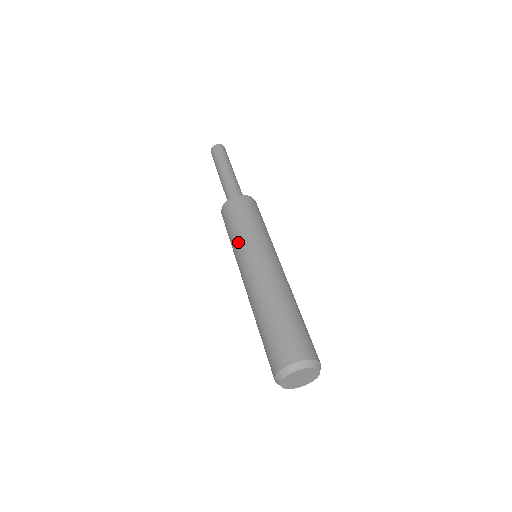
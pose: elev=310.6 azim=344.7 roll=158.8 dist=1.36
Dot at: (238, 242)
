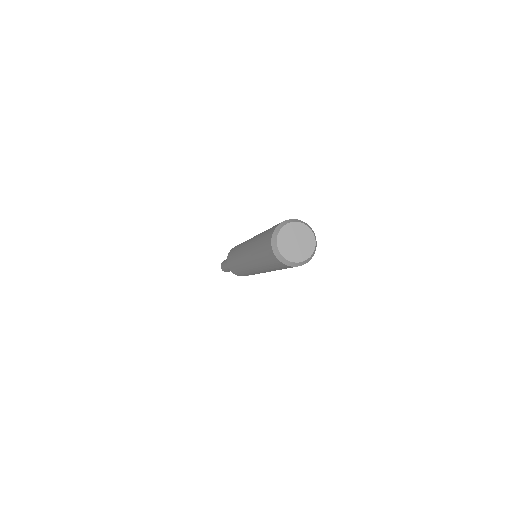
Dot at: (239, 246)
